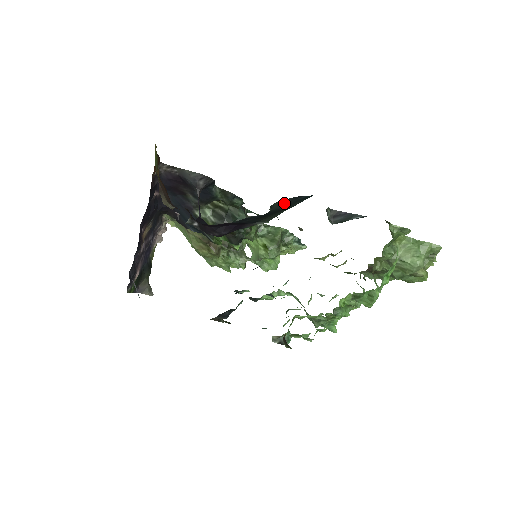
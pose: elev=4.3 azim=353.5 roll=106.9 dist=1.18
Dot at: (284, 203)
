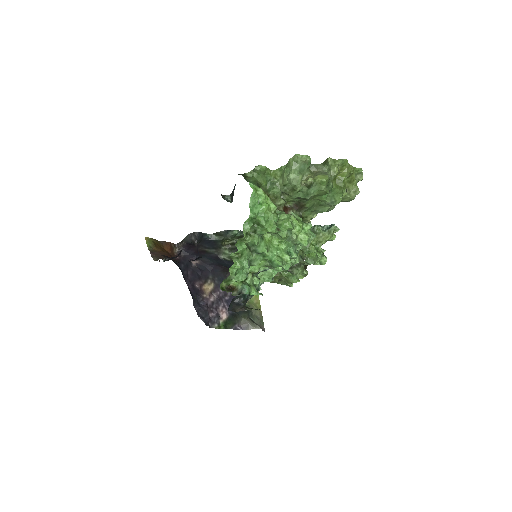
Dot at: occluded
